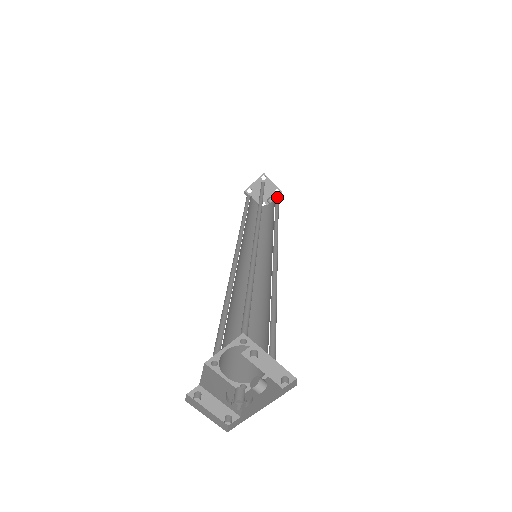
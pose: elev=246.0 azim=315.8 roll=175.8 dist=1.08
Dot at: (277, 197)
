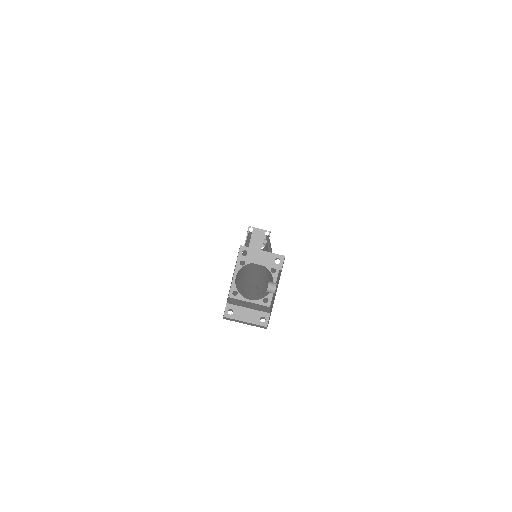
Dot at: (268, 235)
